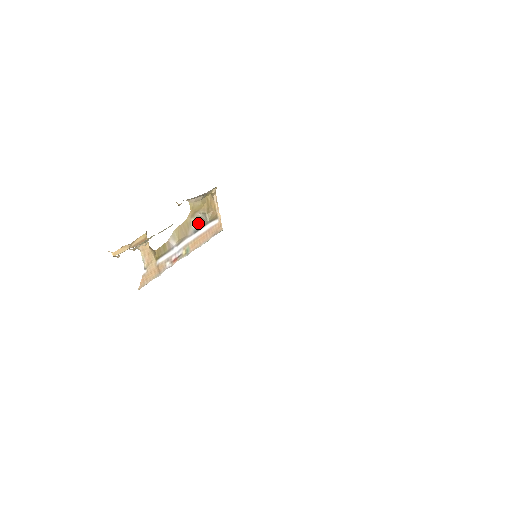
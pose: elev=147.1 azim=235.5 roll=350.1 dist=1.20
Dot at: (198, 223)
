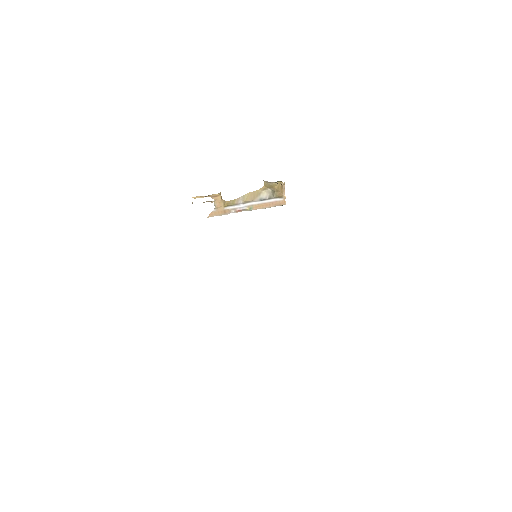
Dot at: (266, 195)
